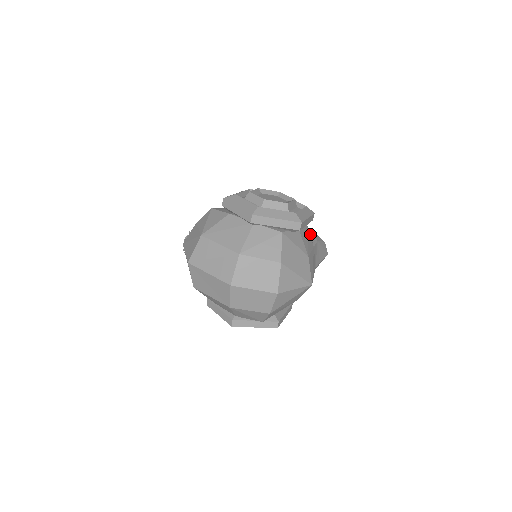
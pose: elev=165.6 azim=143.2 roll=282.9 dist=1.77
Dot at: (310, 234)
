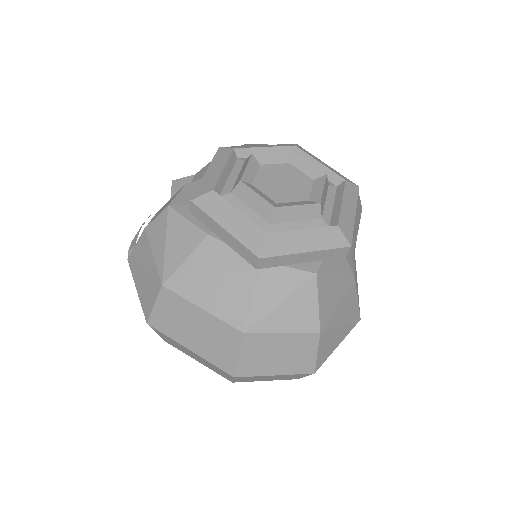
Dot at: occluded
